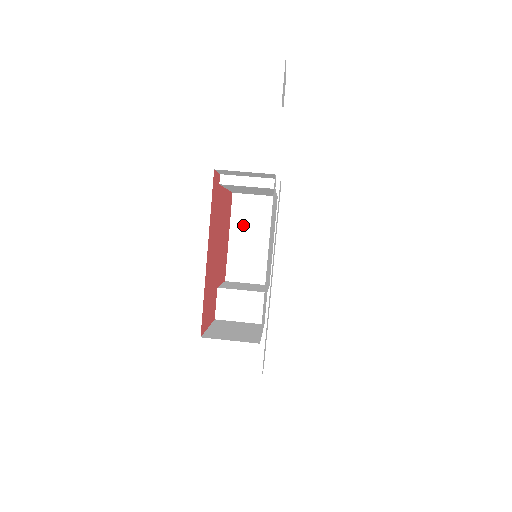
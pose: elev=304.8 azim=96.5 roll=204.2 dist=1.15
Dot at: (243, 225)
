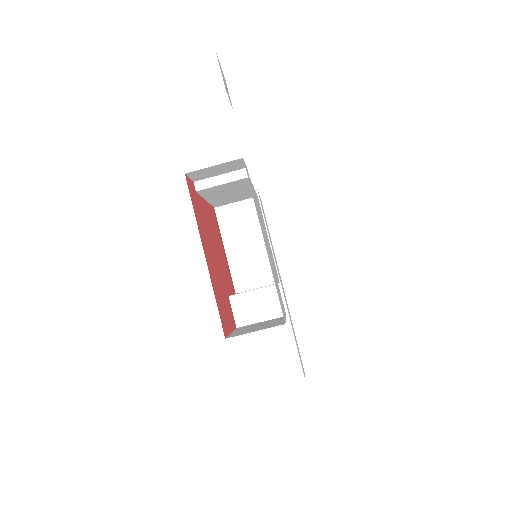
Dot at: (234, 234)
